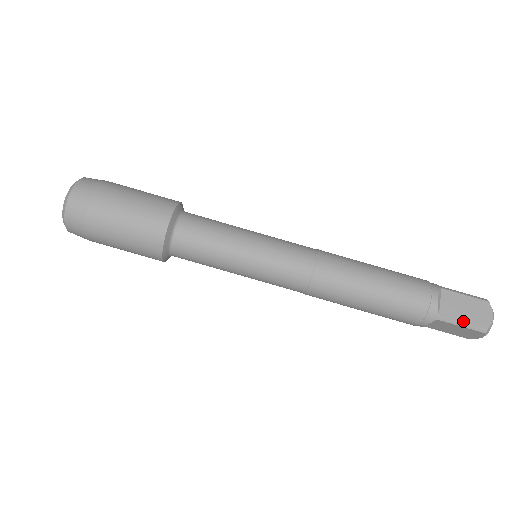
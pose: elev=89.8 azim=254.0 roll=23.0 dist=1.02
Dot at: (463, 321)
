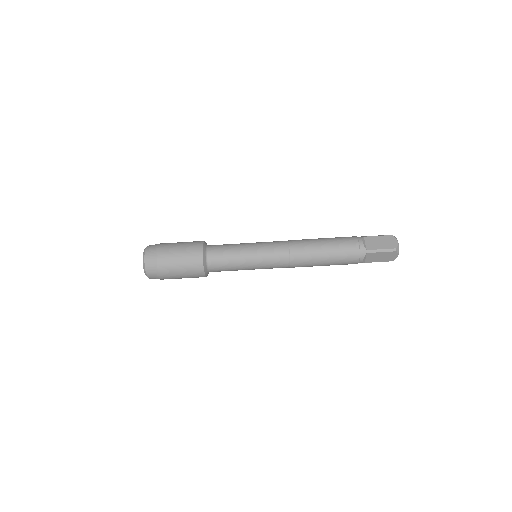
Dot at: occluded
